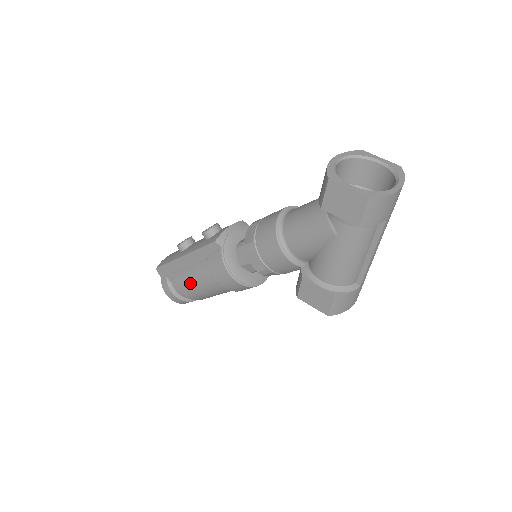
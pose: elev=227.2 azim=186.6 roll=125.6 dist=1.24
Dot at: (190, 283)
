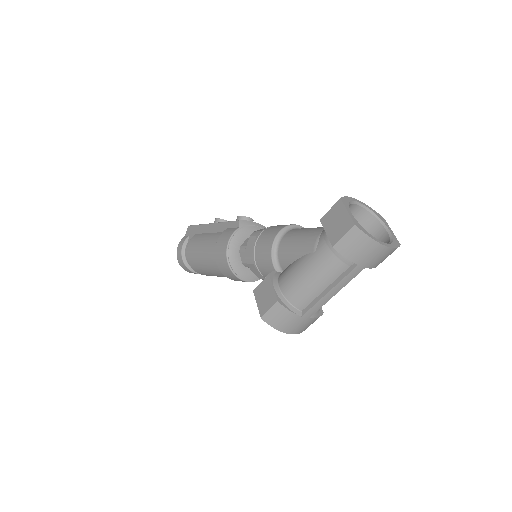
Dot at: (198, 245)
